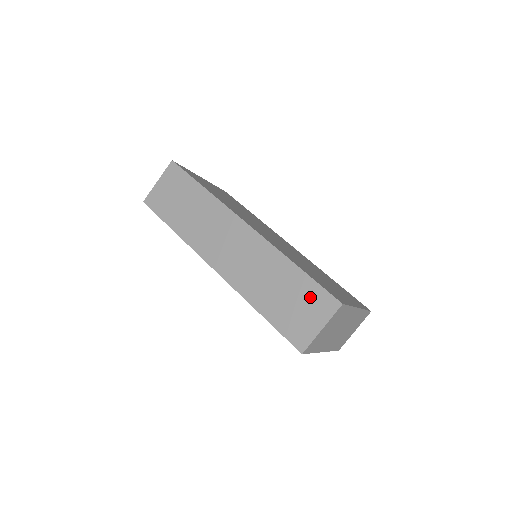
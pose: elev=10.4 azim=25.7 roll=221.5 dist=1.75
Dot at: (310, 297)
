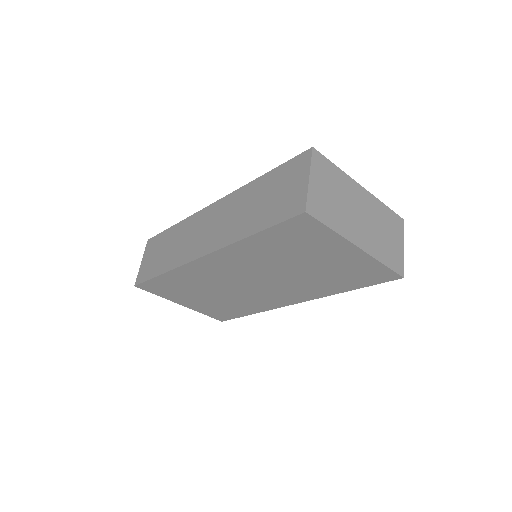
Dot at: (285, 176)
